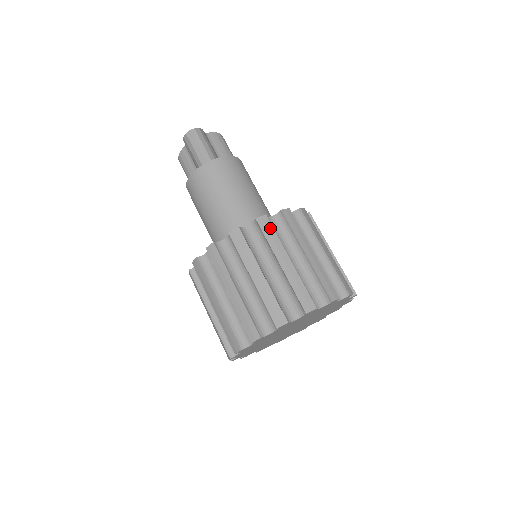
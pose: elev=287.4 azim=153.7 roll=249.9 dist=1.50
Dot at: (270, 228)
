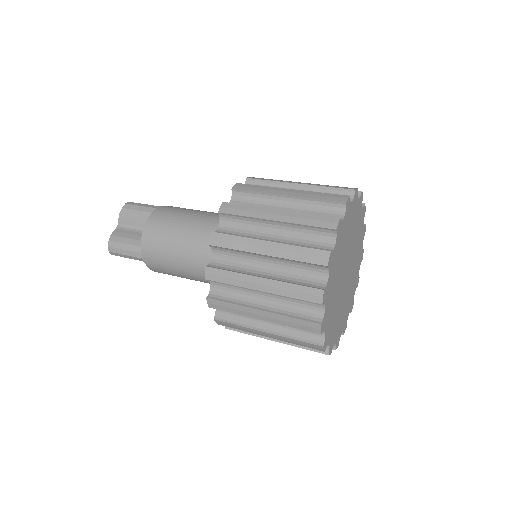
Dot at: occluded
